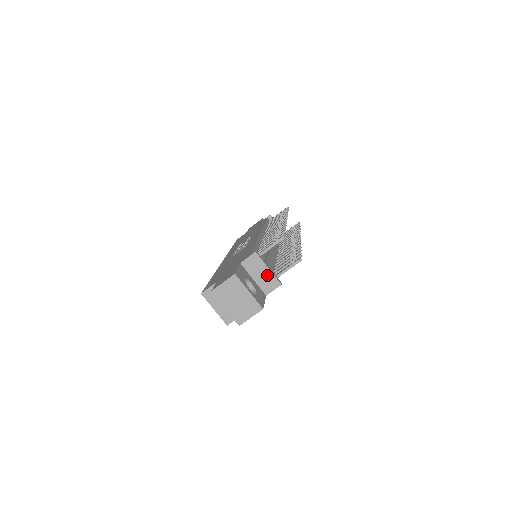
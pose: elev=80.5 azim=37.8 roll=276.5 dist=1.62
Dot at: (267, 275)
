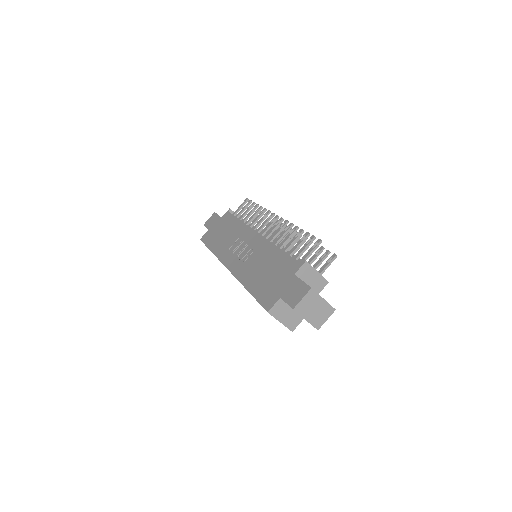
Dot at: (317, 278)
